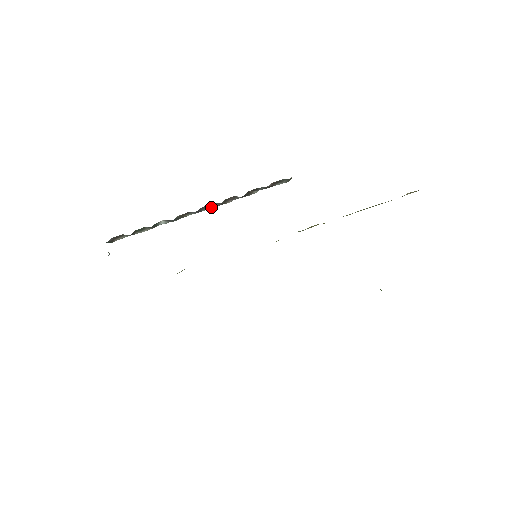
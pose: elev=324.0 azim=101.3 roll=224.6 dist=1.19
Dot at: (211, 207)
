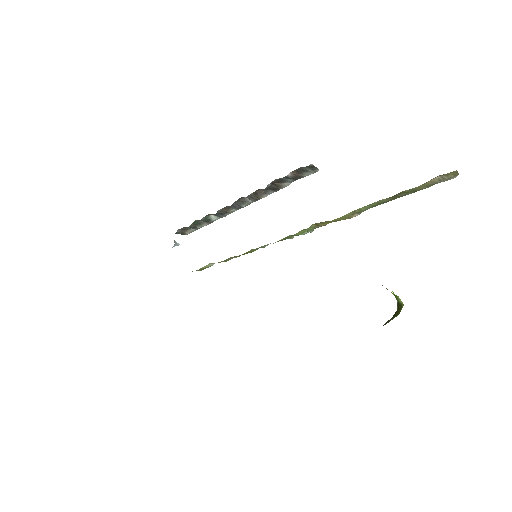
Dot at: (250, 202)
